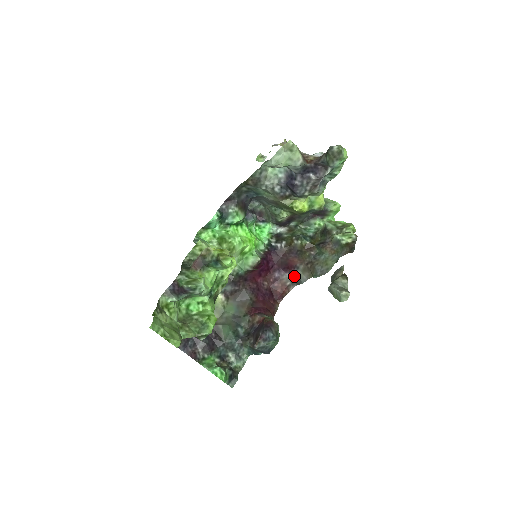
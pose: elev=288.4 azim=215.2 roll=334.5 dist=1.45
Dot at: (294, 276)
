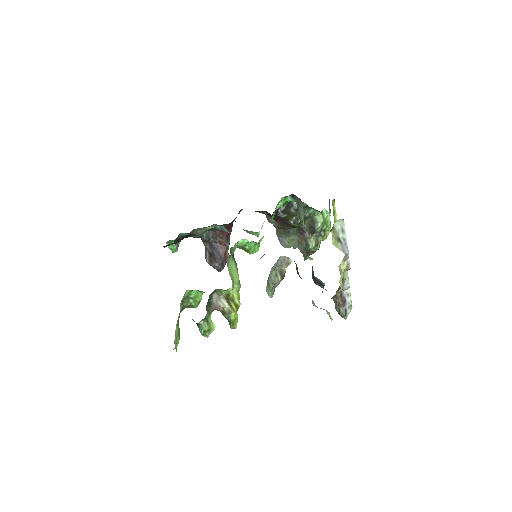
Dot at: (269, 216)
